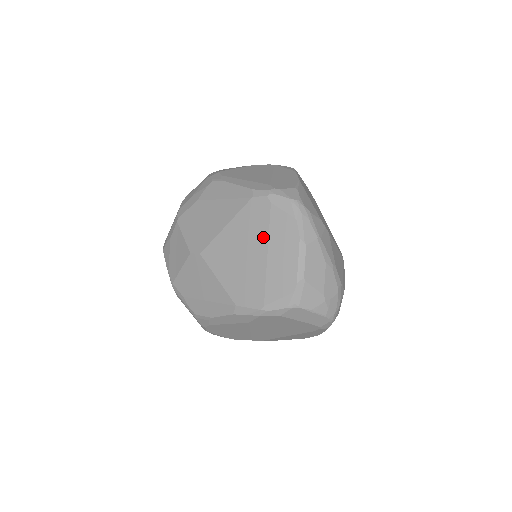
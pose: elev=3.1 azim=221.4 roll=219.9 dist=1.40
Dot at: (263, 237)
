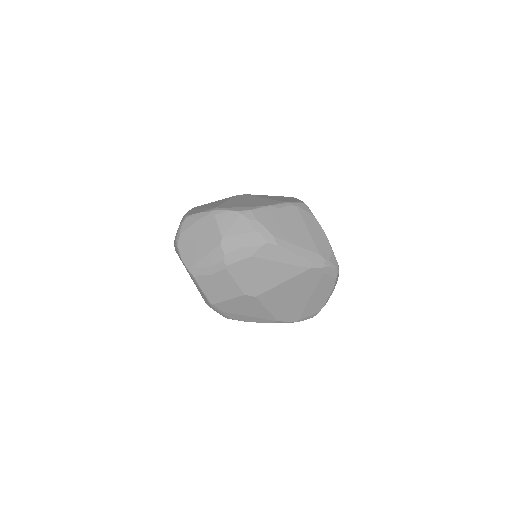
Dot at: (311, 289)
